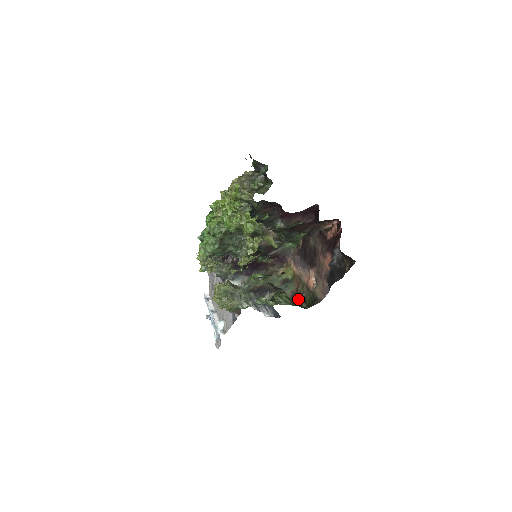
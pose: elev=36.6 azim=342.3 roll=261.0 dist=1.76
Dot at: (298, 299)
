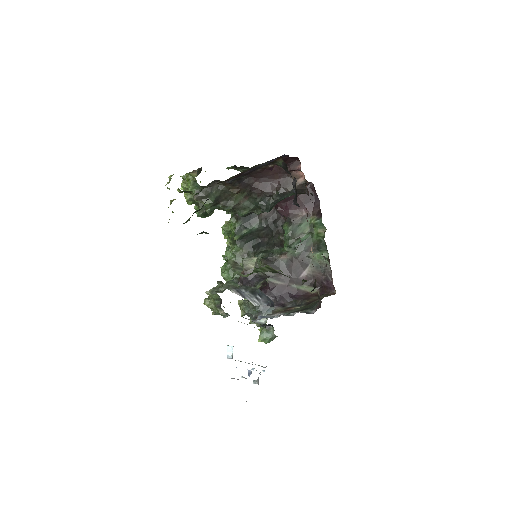
Dot at: (319, 297)
